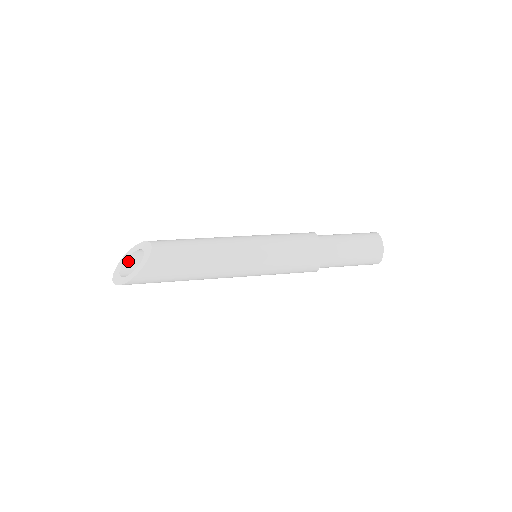
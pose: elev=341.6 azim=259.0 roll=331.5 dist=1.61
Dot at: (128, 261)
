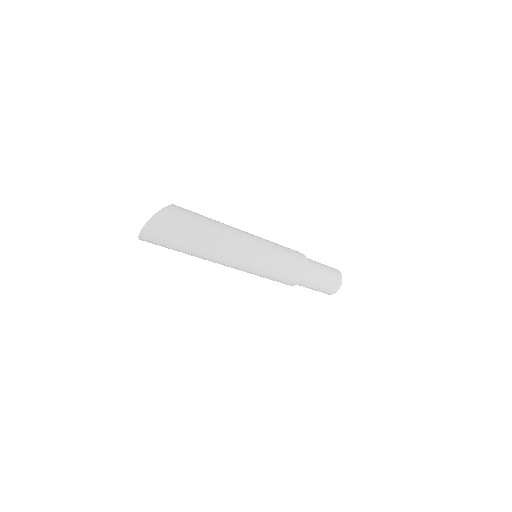
Dot at: occluded
